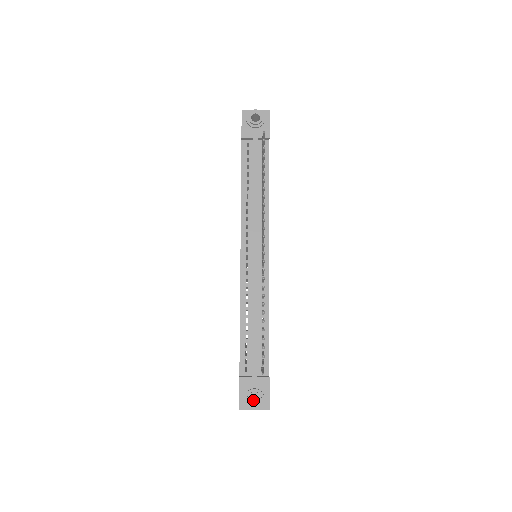
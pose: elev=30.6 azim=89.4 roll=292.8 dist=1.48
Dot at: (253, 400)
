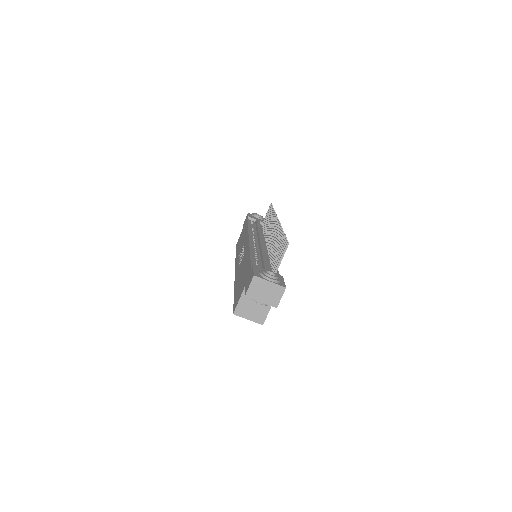
Dot at: occluded
